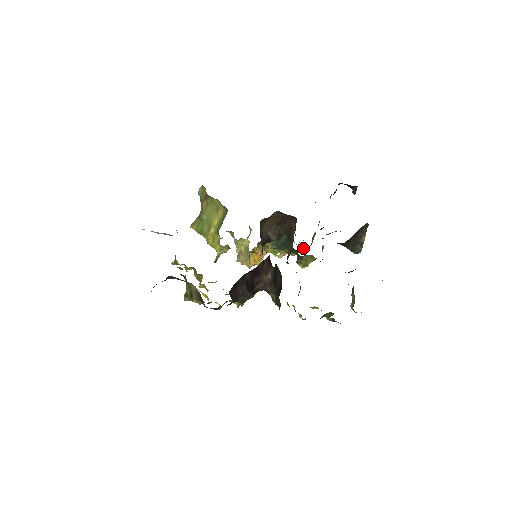
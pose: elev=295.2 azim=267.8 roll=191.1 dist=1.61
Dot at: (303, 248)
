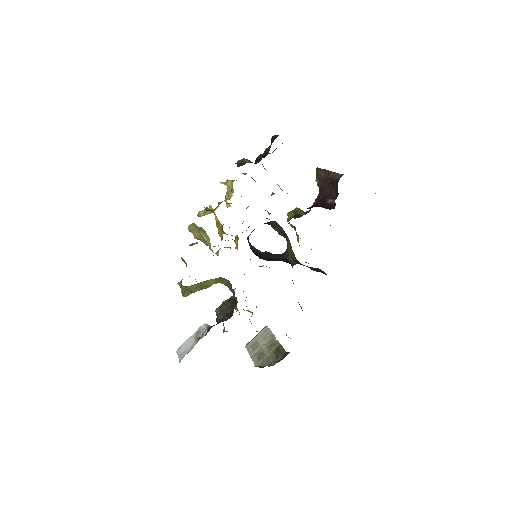
Dot at: occluded
